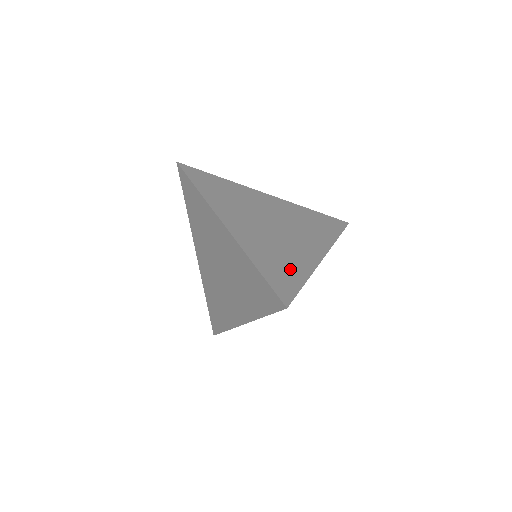
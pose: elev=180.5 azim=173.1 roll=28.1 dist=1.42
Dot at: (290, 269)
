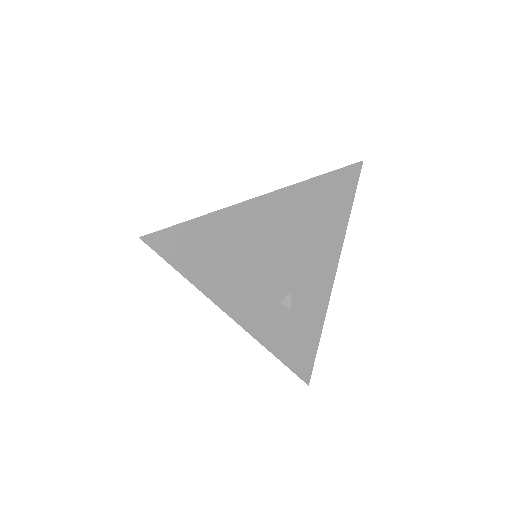
Dot at: occluded
